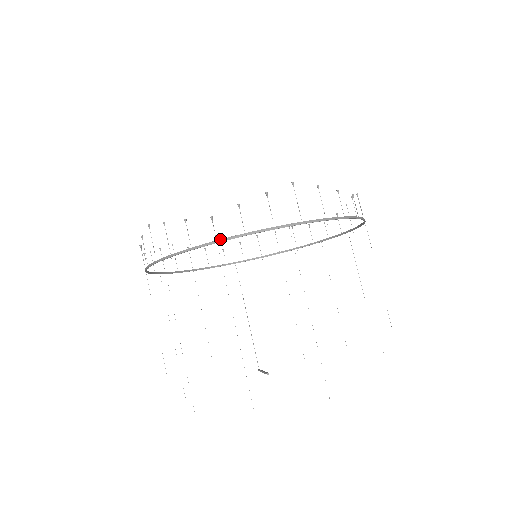
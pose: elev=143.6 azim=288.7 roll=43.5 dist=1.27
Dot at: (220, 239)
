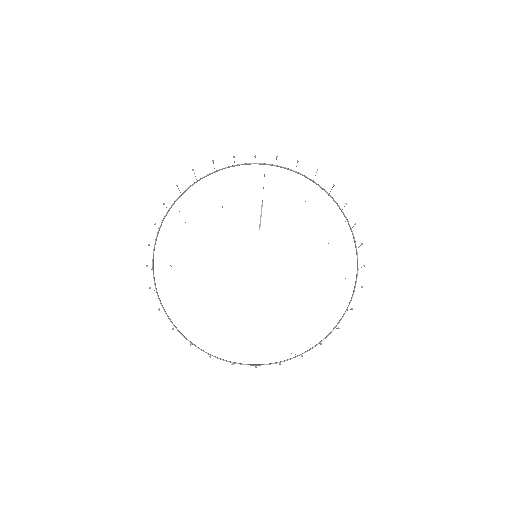
Dot at: occluded
